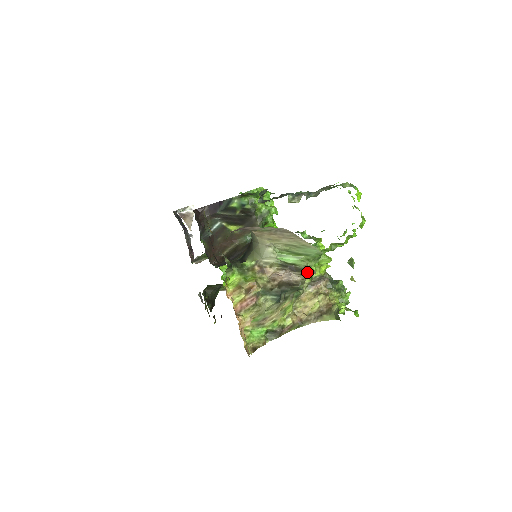
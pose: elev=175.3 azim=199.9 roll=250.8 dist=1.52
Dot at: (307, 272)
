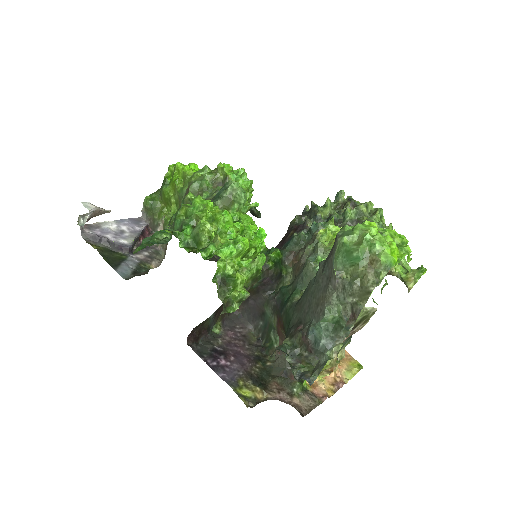
Dot at: (368, 317)
